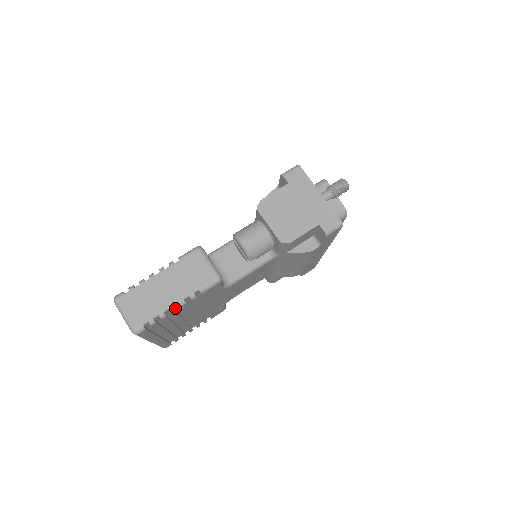
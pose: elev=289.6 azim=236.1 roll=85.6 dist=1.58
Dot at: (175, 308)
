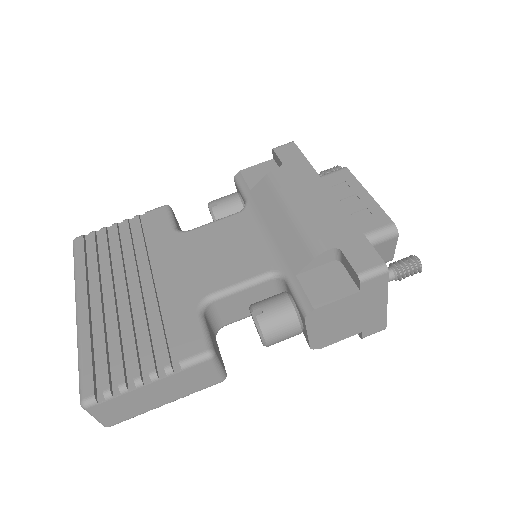
Dot at: (162, 404)
